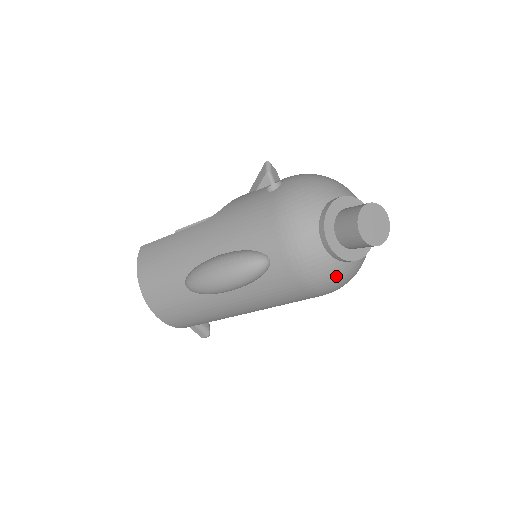
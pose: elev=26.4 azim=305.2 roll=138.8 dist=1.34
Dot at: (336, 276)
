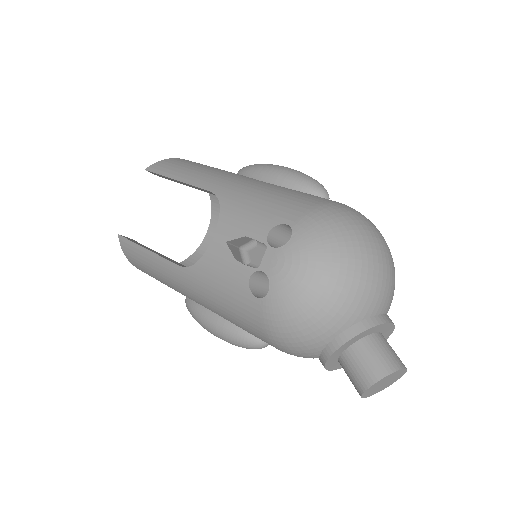
Dot at: occluded
